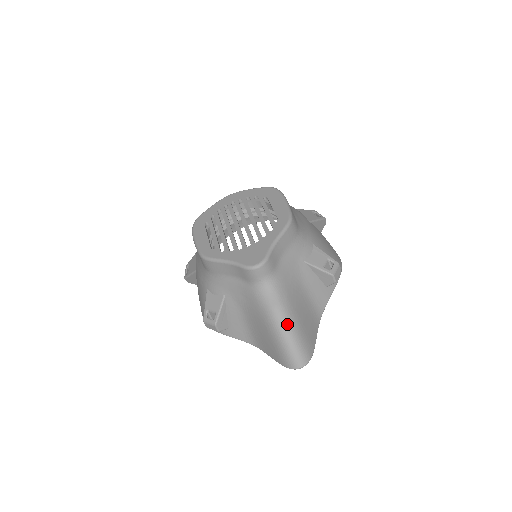
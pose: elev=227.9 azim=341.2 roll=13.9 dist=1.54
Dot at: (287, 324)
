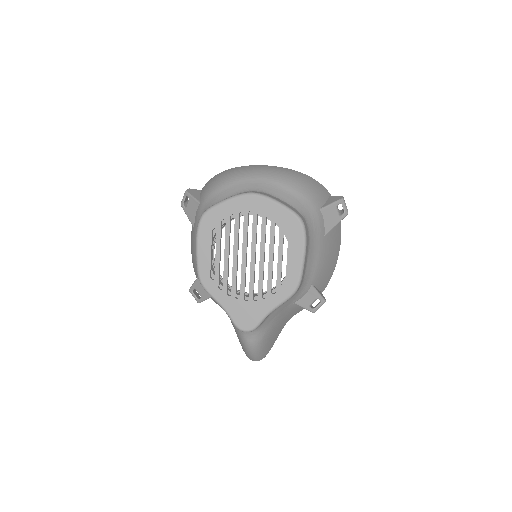
Dot at: (255, 351)
